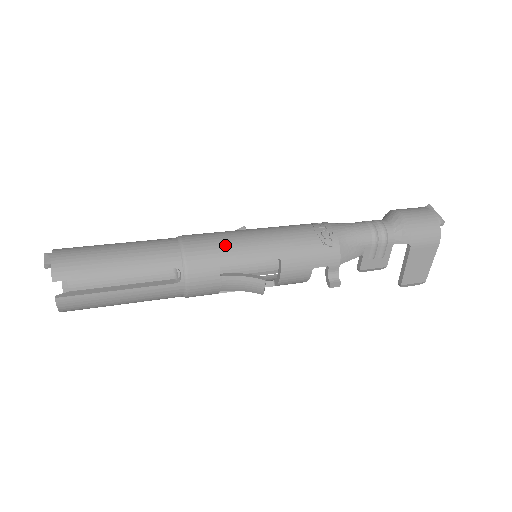
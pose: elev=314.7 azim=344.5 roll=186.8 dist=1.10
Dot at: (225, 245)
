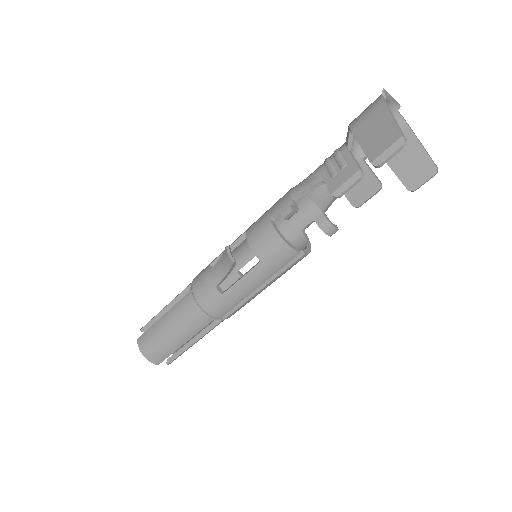
Dot at: occluded
